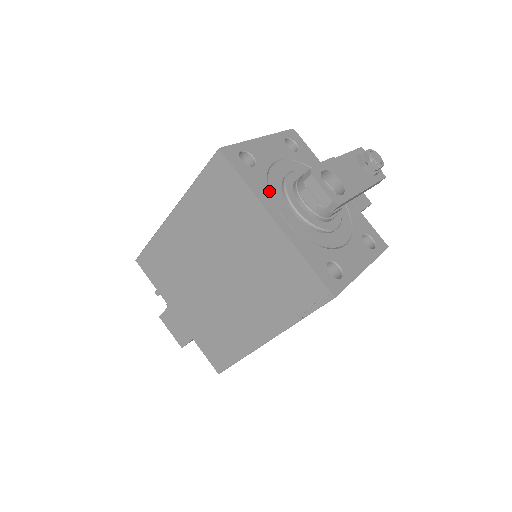
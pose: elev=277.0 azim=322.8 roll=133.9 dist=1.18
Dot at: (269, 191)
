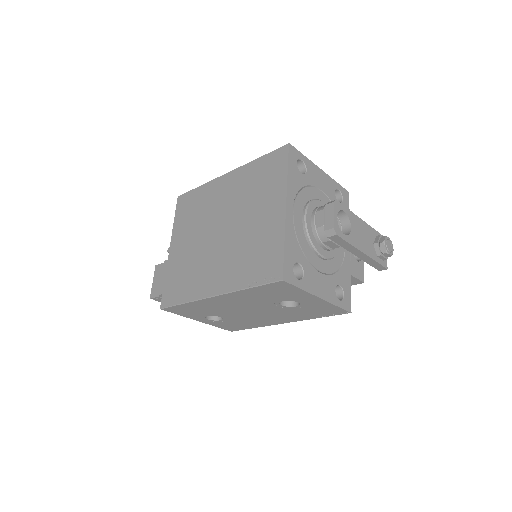
Dot at: (298, 193)
